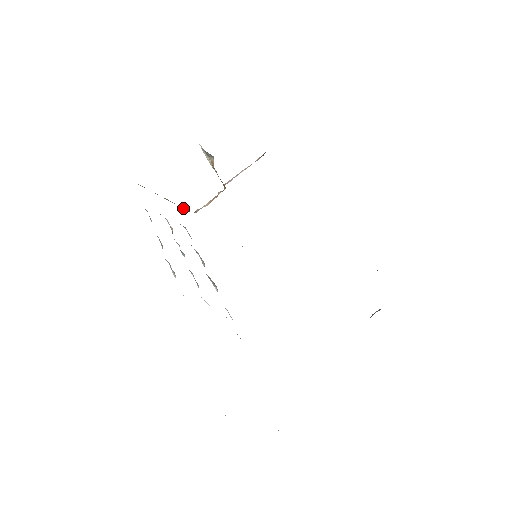
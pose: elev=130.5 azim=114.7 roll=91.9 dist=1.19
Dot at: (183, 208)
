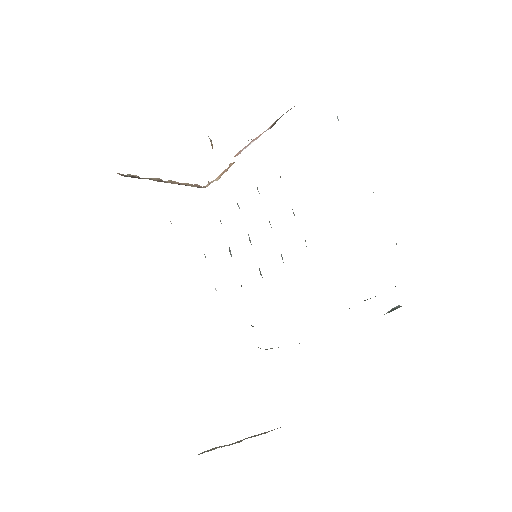
Dot at: (191, 186)
